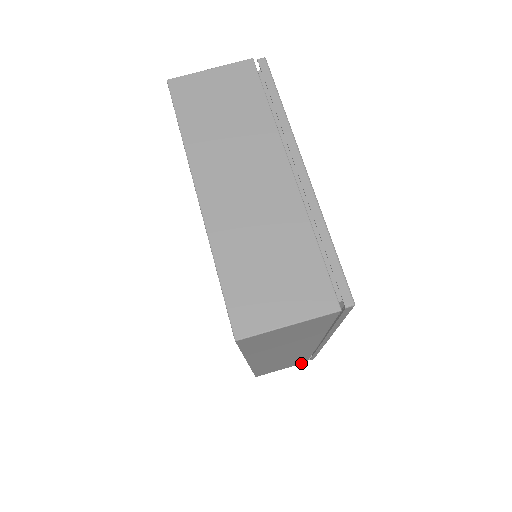
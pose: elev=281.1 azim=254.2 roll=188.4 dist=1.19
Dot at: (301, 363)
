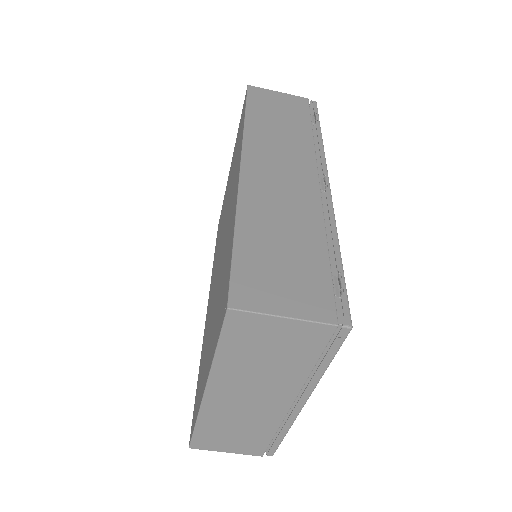
Dot at: occluded
